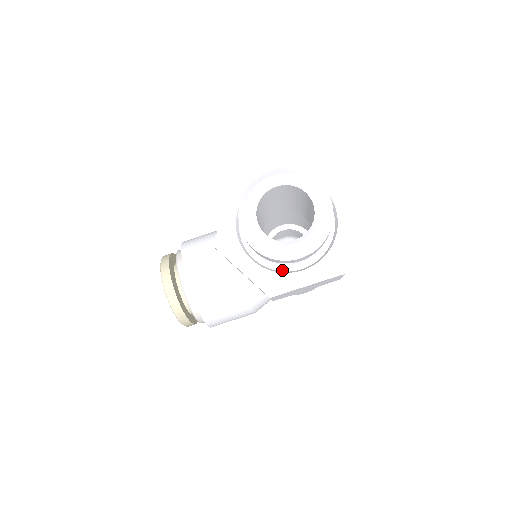
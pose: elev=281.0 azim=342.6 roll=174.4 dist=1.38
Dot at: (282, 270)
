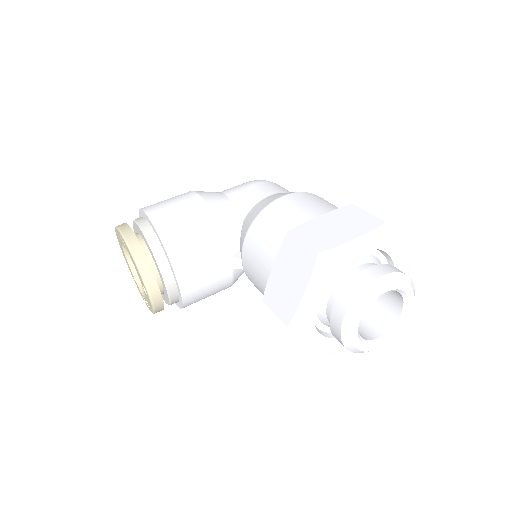
Dot at: occluded
